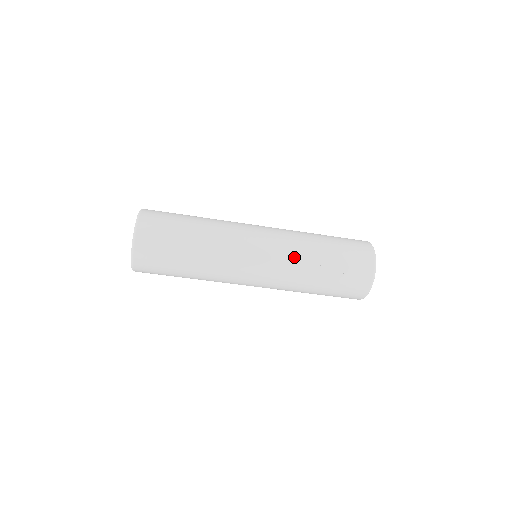
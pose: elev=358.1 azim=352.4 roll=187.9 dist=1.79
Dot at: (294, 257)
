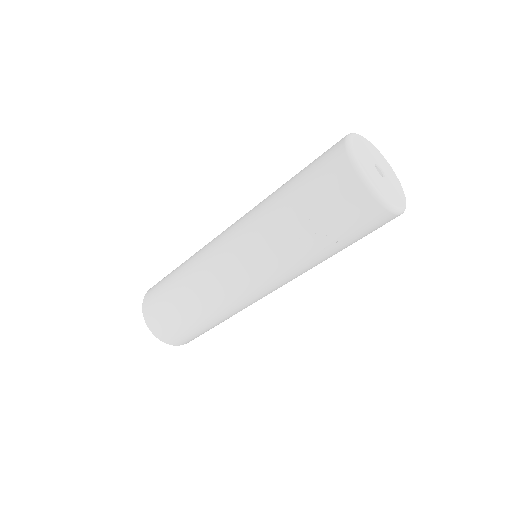
Dot at: (273, 256)
